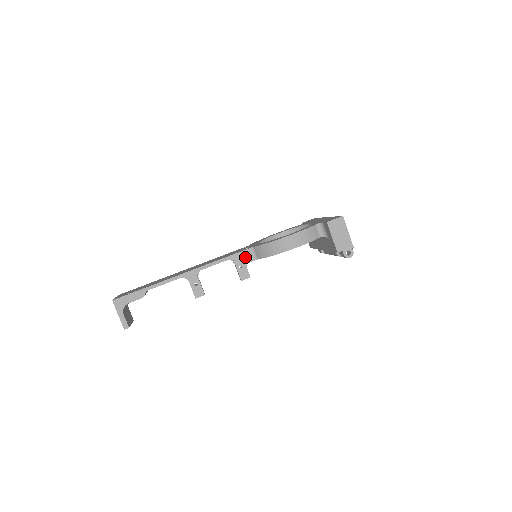
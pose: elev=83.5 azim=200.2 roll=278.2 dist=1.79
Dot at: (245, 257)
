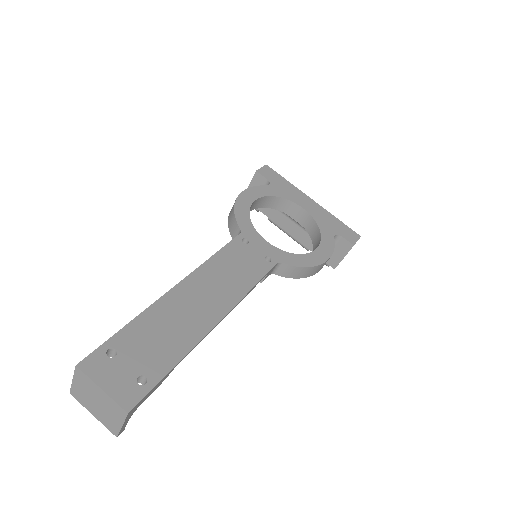
Dot at: occluded
